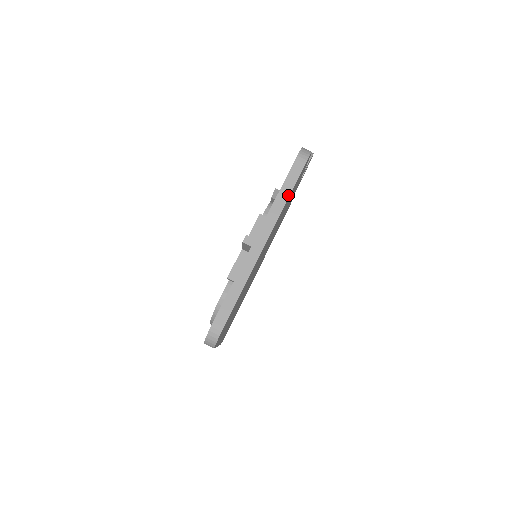
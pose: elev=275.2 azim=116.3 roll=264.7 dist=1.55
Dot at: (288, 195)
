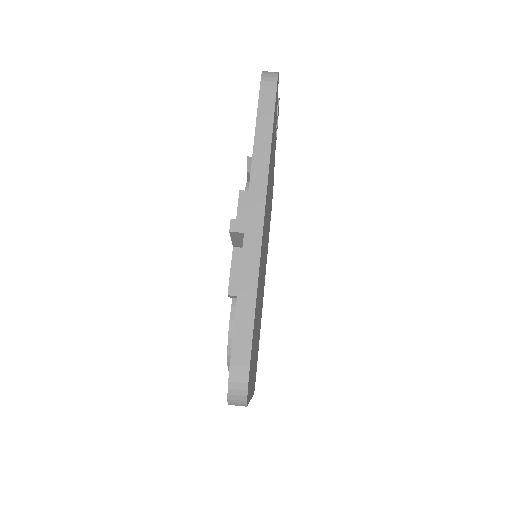
Dot at: (269, 137)
